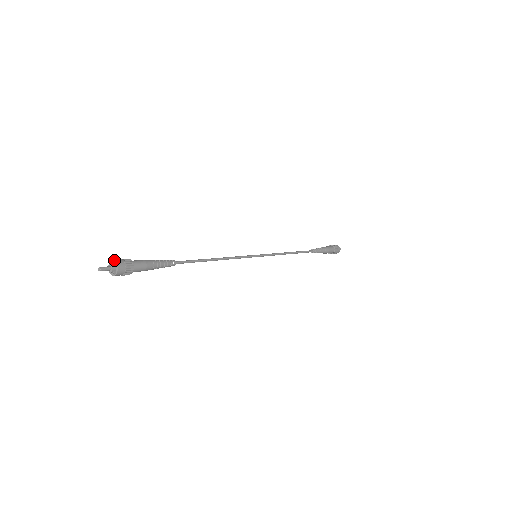
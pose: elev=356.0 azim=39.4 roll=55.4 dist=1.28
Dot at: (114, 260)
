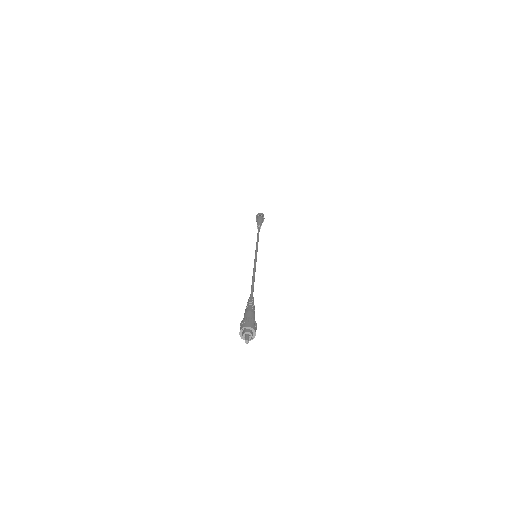
Dot at: (249, 326)
